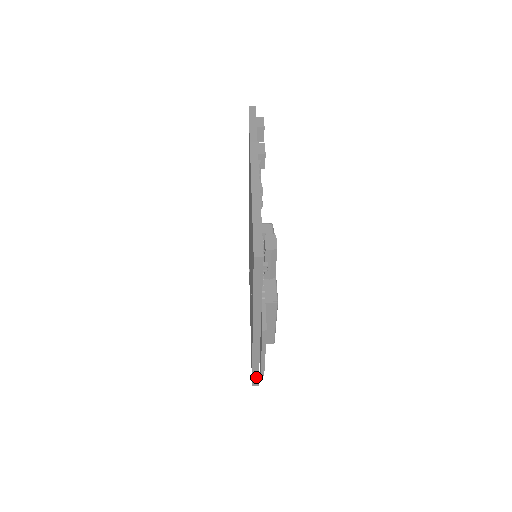
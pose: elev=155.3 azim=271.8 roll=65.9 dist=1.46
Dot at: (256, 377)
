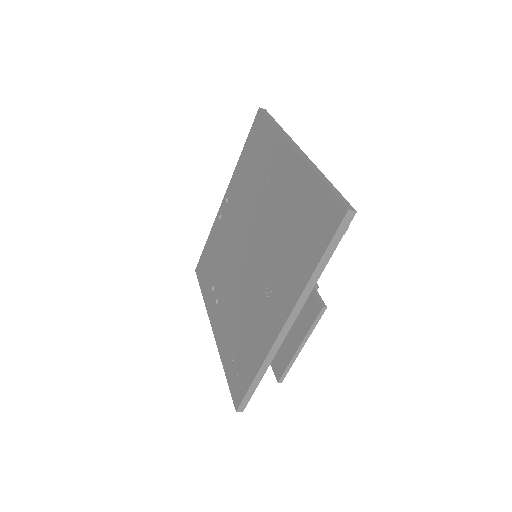
Dot at: (248, 397)
